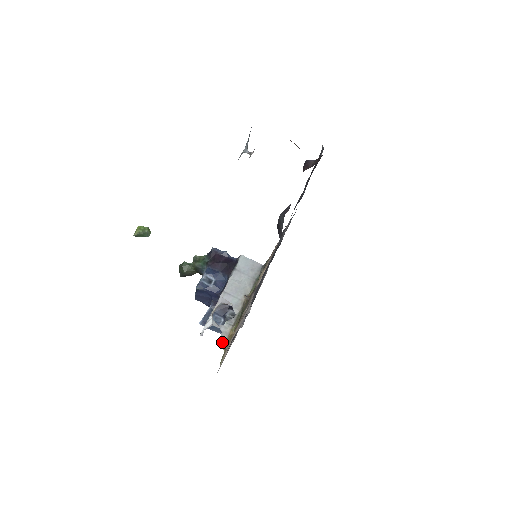
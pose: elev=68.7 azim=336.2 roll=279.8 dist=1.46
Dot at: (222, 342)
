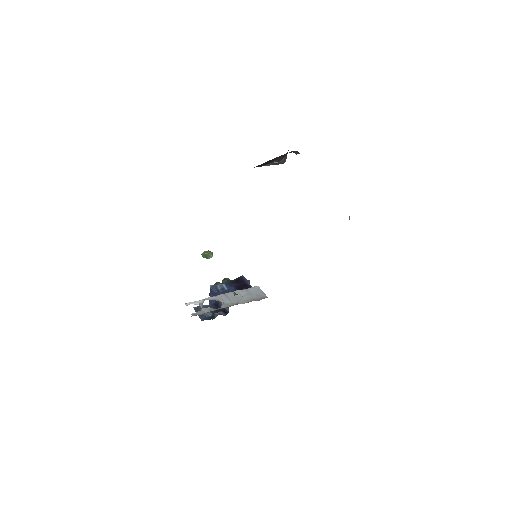
Dot at: (195, 314)
